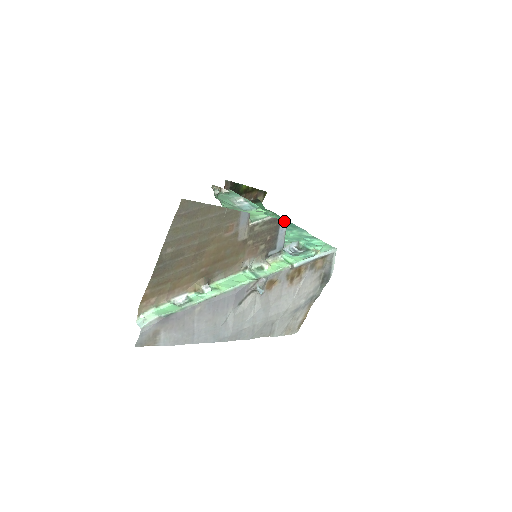
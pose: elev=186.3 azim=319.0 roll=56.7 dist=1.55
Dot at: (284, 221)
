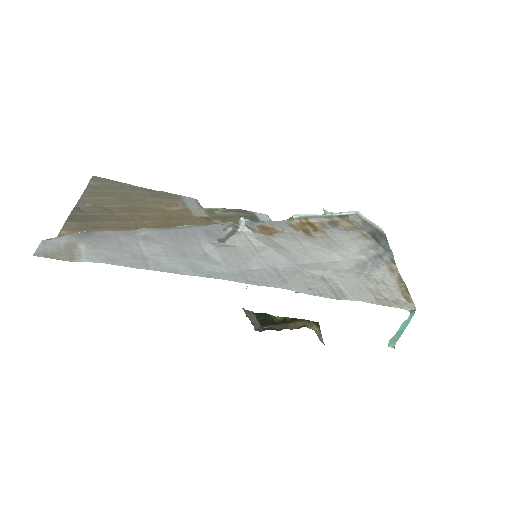
Dot at: (261, 215)
